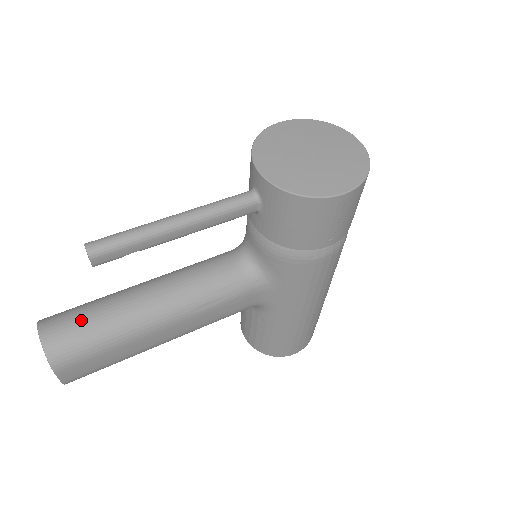
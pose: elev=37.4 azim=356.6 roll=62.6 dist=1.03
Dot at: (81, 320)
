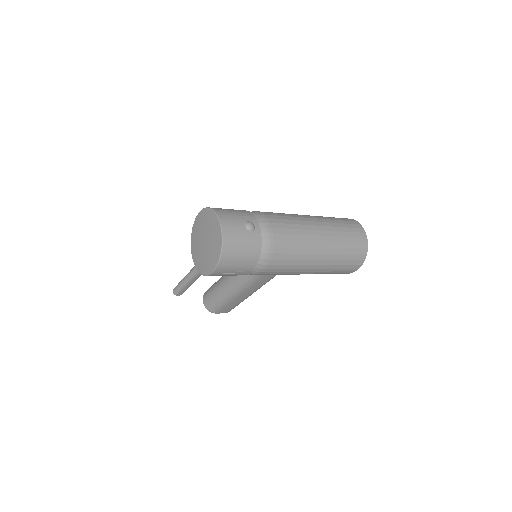
Dot at: (210, 296)
